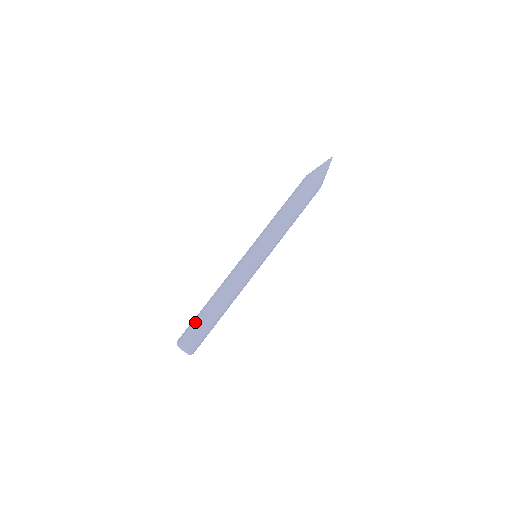
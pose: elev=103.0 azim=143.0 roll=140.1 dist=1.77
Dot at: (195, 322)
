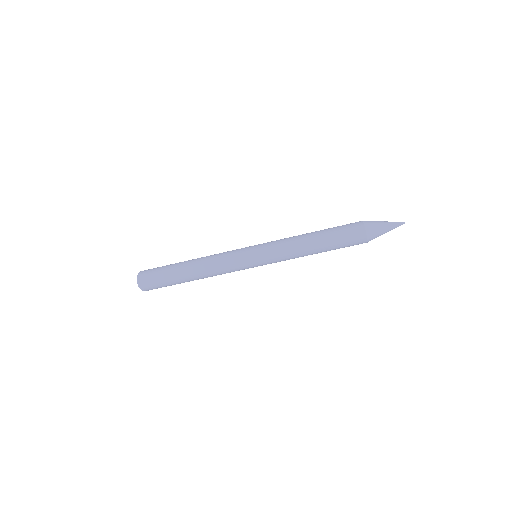
Dot at: (163, 270)
